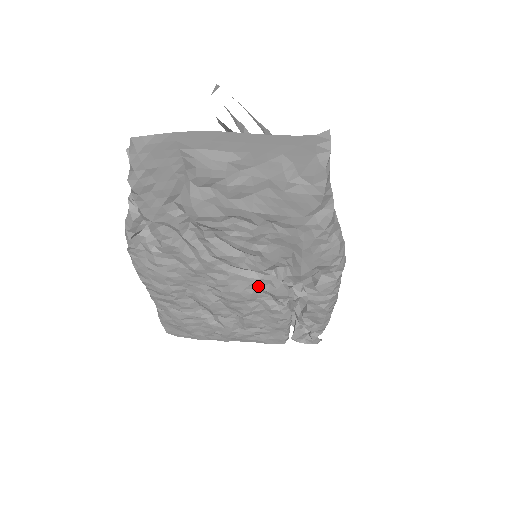
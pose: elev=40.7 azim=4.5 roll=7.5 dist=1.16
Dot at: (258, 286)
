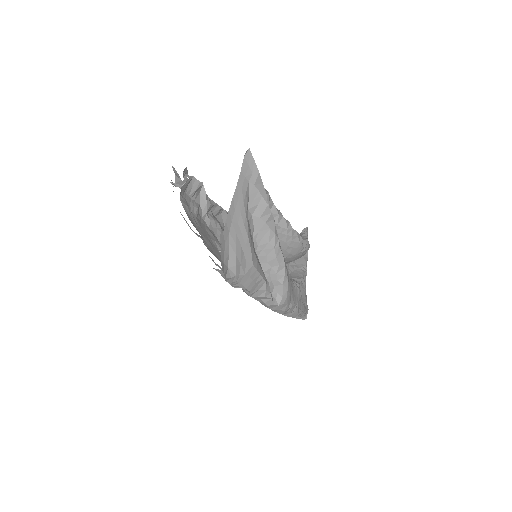
Dot at: occluded
